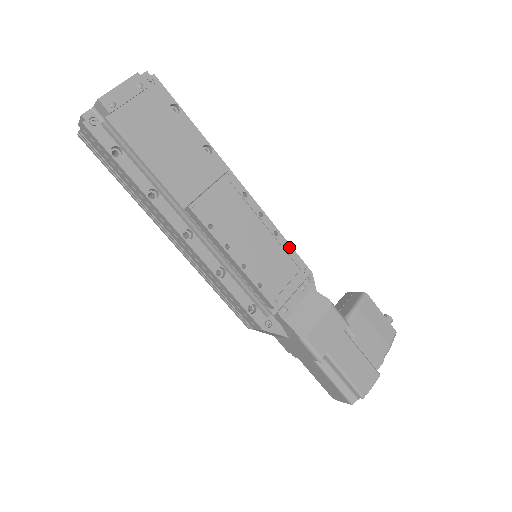
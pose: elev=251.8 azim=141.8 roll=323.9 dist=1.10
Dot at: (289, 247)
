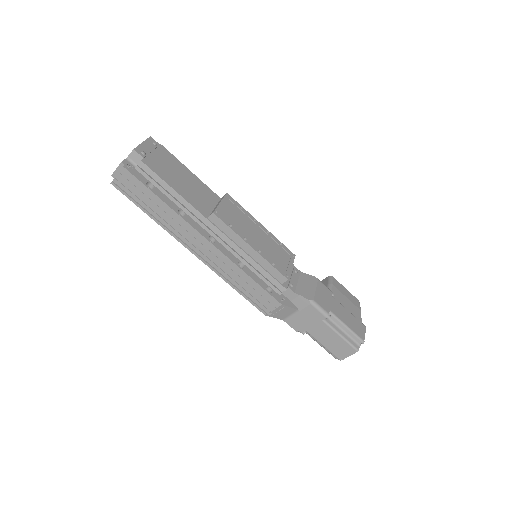
Dot at: (279, 241)
